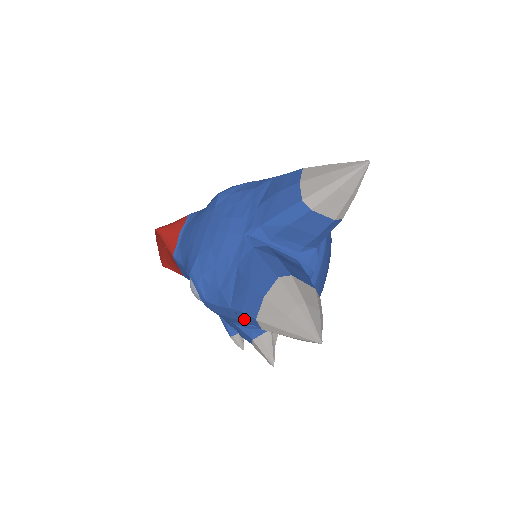
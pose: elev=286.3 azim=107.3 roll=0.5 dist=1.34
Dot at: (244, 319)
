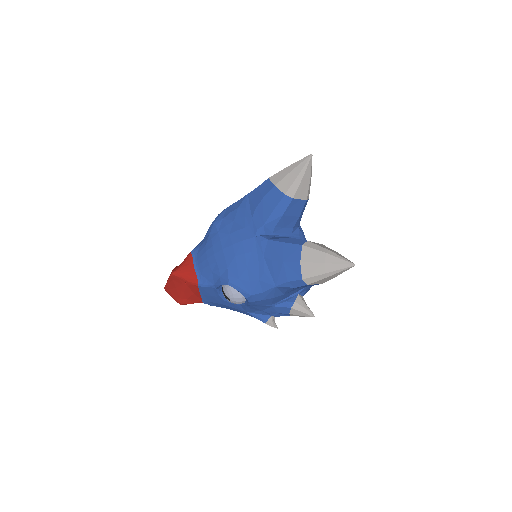
Dot at: (285, 291)
